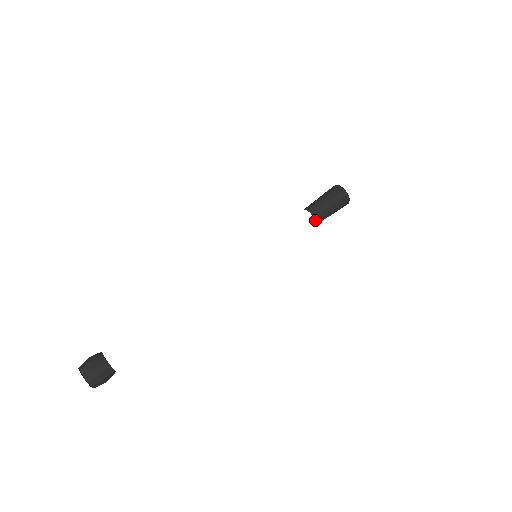
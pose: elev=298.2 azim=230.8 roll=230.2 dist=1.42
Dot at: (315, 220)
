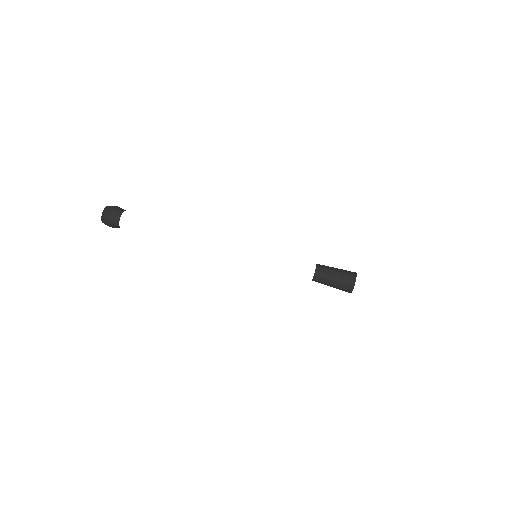
Dot at: (314, 277)
